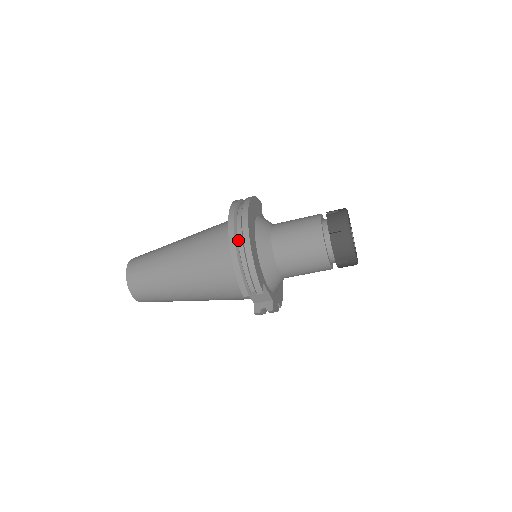
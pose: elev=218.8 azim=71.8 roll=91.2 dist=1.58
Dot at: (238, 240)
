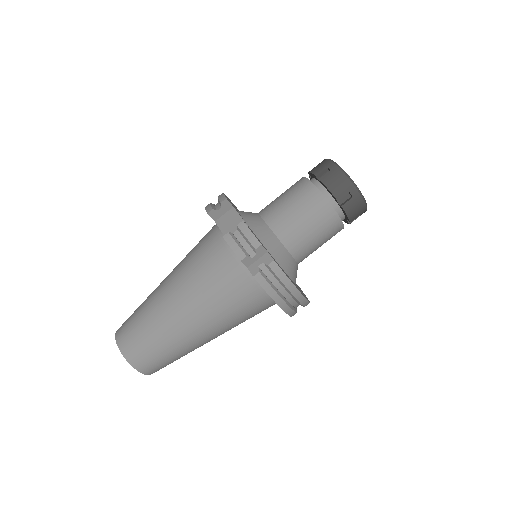
Dot at: occluded
